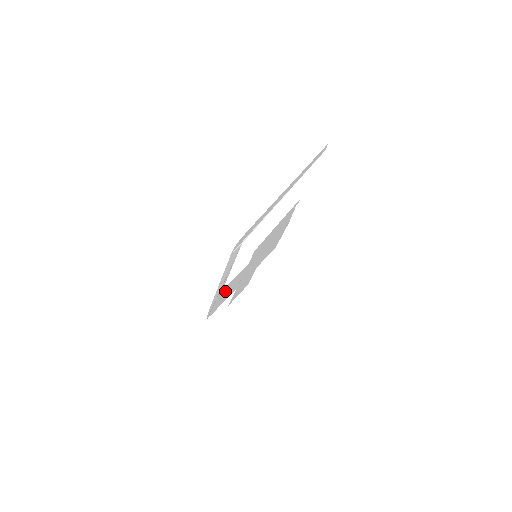
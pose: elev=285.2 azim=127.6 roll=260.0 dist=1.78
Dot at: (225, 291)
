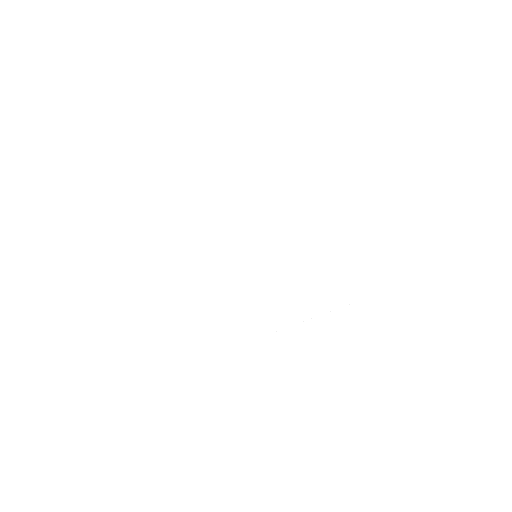
Dot at: occluded
